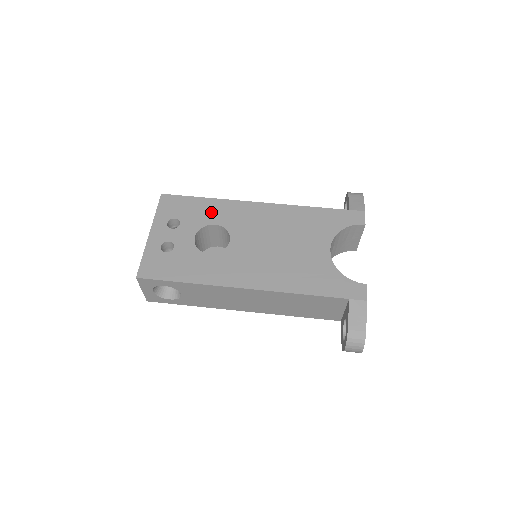
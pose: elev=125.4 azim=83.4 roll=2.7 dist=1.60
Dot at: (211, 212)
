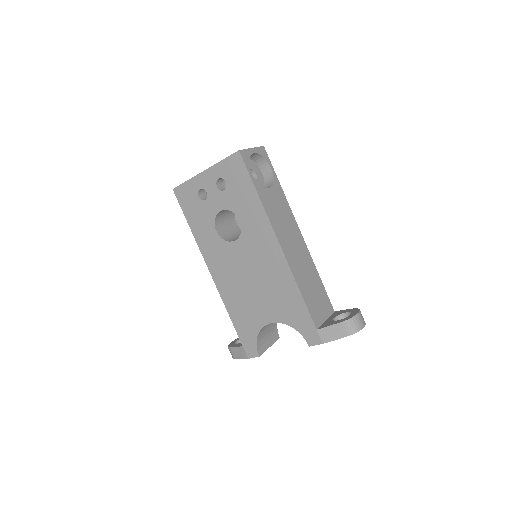
Dot at: (248, 209)
